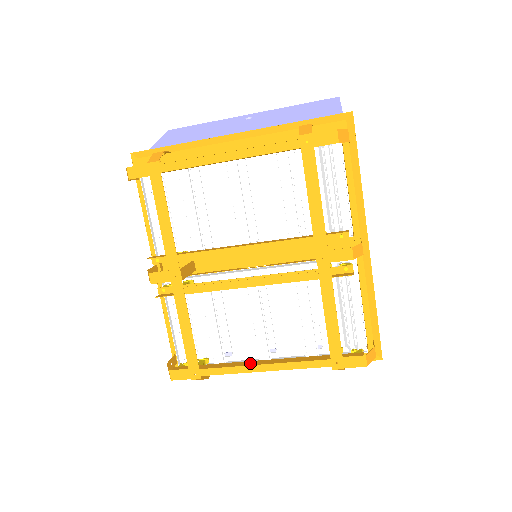
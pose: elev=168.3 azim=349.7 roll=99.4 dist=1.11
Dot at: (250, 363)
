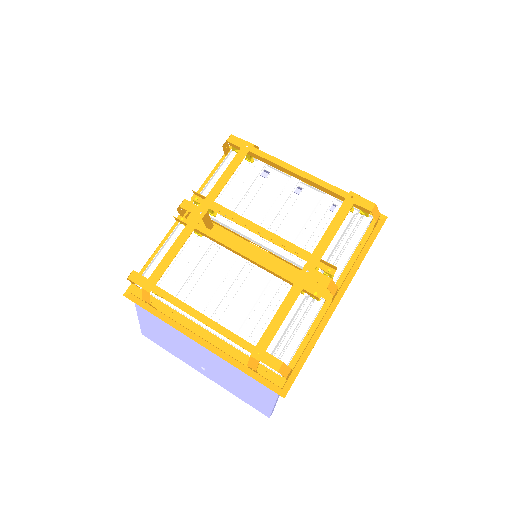
Dot at: occluded
